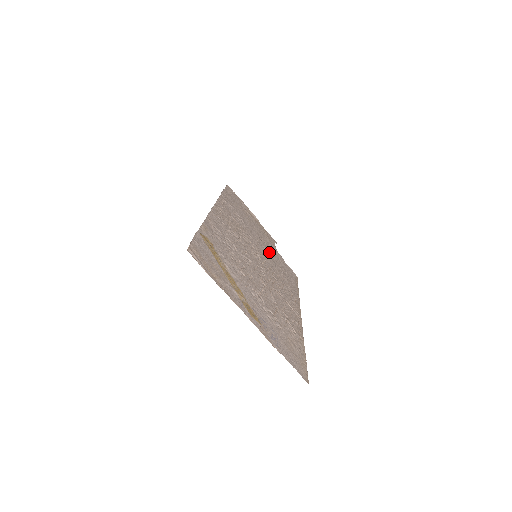
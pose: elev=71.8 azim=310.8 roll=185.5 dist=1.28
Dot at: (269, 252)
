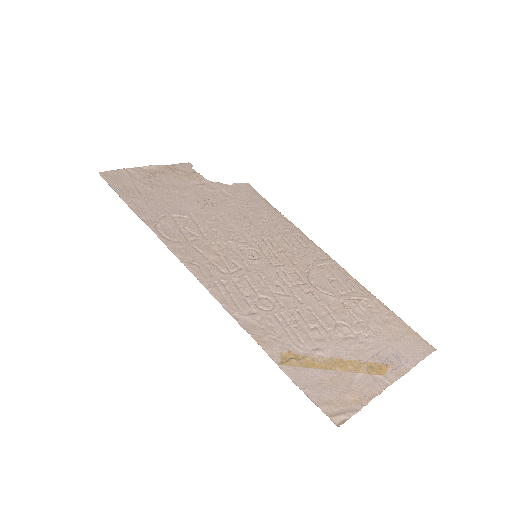
Dot at: (226, 209)
